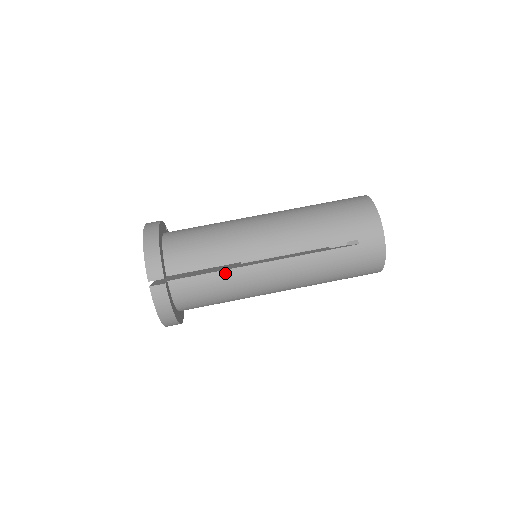
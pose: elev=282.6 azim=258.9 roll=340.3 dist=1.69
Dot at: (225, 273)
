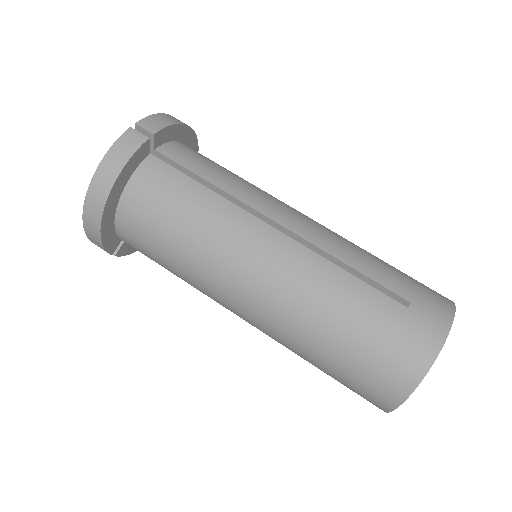
Dot at: (217, 198)
